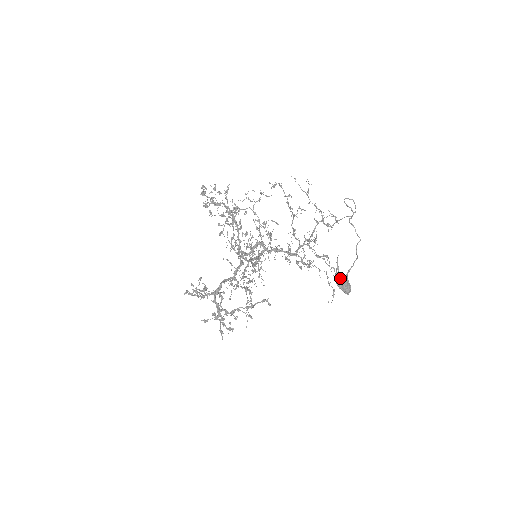
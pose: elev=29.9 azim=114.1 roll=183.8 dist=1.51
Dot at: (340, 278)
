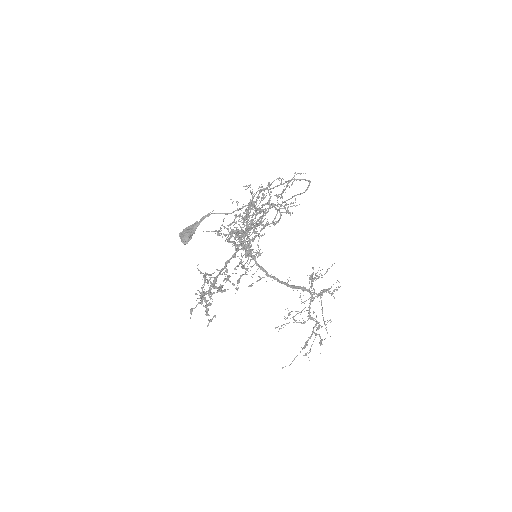
Dot at: (189, 227)
